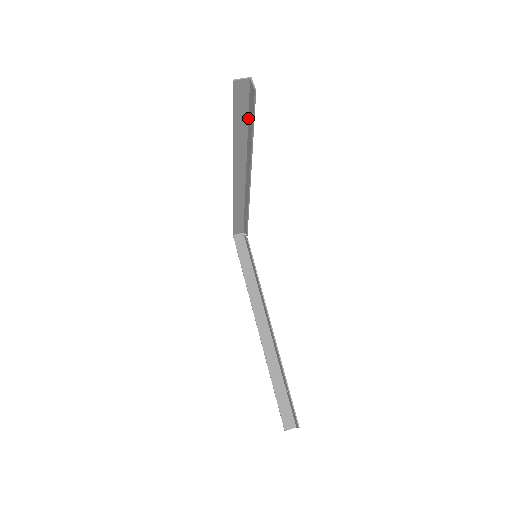
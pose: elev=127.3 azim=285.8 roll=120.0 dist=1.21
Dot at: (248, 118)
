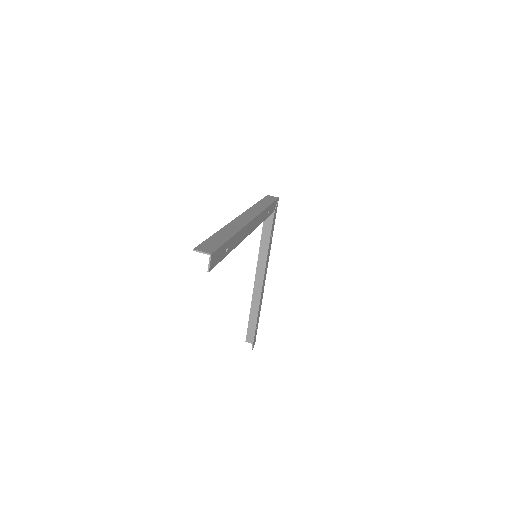
Dot at: (227, 240)
